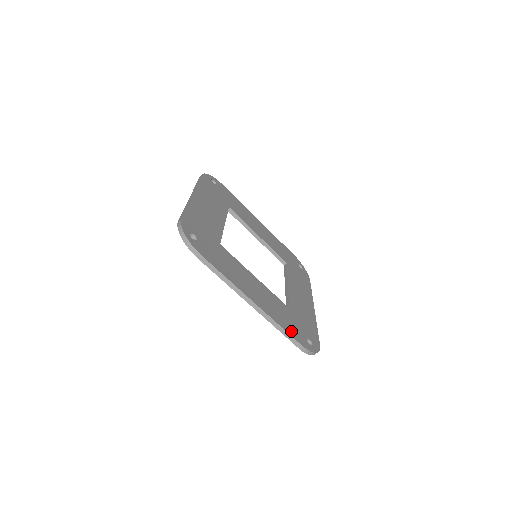
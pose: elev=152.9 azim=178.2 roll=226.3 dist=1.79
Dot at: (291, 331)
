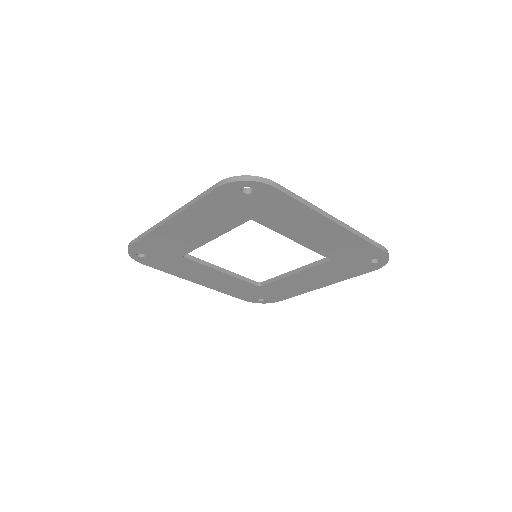
Dot at: occluded
